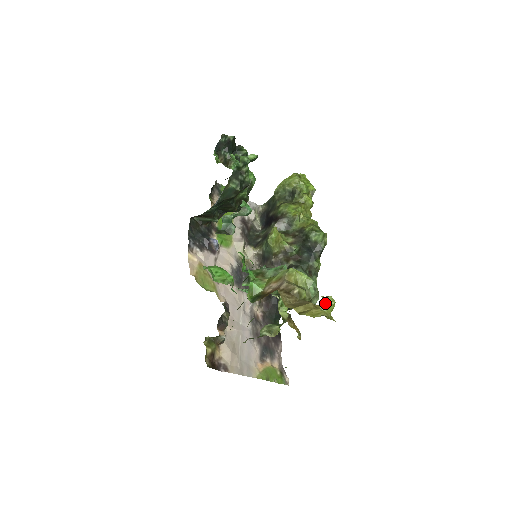
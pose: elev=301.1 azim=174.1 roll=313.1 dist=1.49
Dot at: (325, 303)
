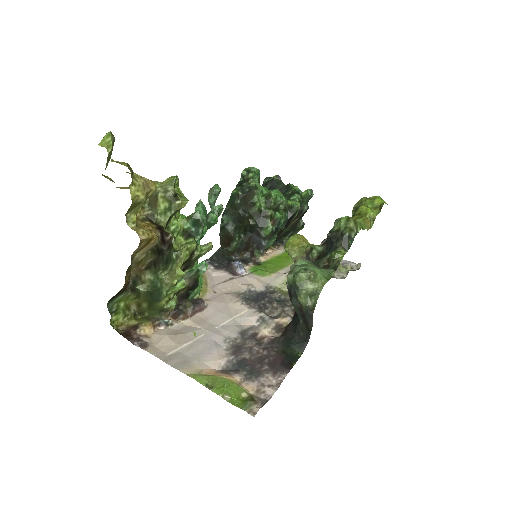
Dot at: (102, 139)
